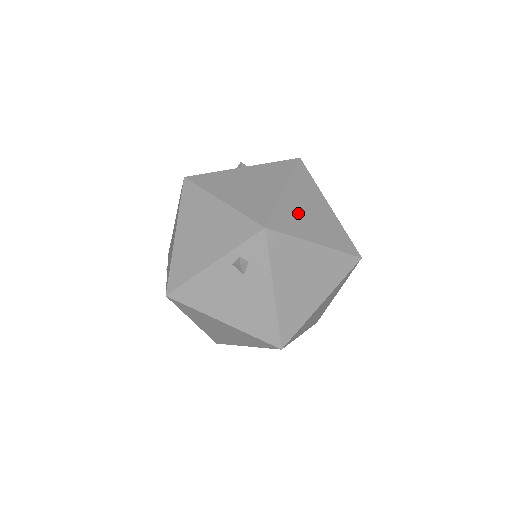
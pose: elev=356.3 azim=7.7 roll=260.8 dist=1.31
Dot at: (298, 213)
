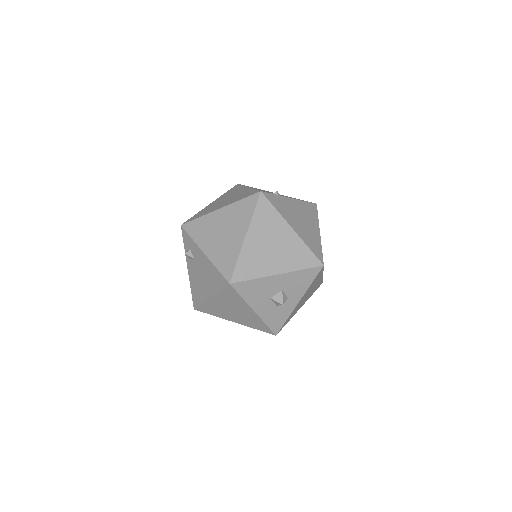
Dot at: (214, 206)
